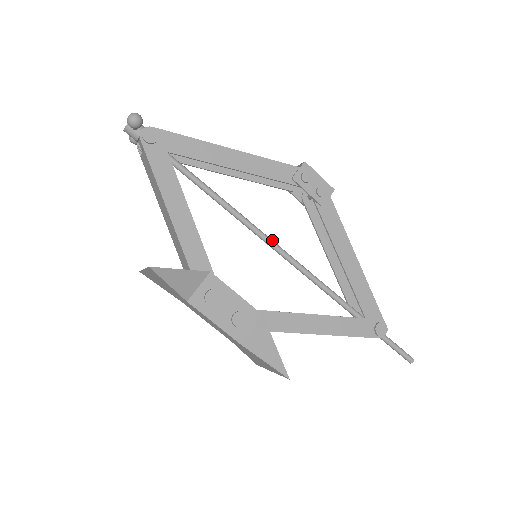
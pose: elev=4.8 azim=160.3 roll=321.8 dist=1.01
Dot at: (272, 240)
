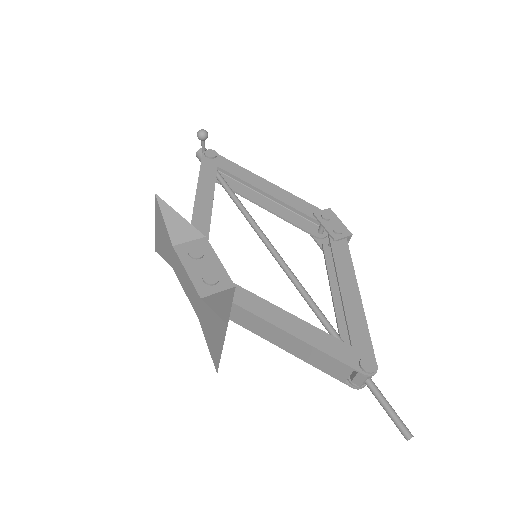
Dot at: occluded
